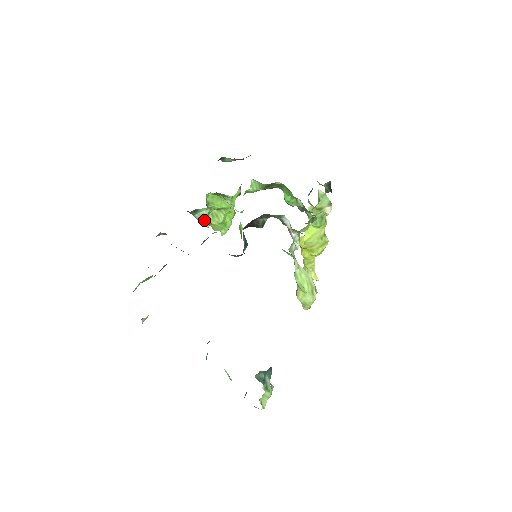
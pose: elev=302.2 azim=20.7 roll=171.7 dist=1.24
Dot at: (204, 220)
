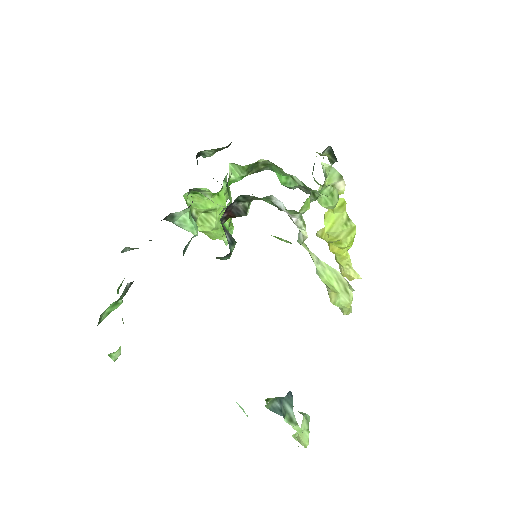
Dot at: (188, 226)
